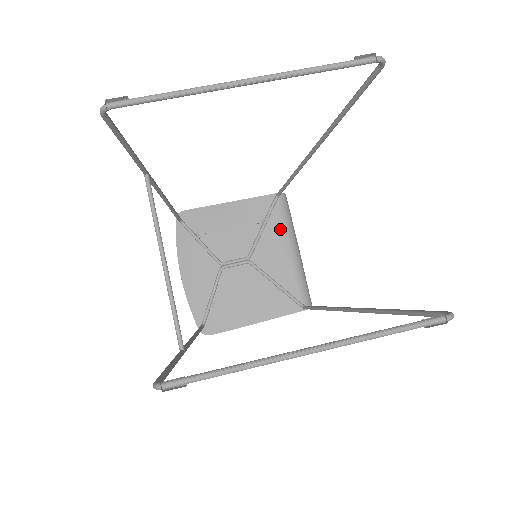
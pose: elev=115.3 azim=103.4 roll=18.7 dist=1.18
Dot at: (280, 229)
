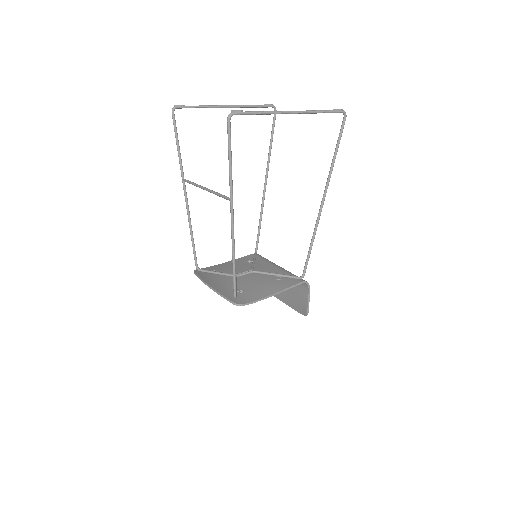
Dot at: (265, 261)
